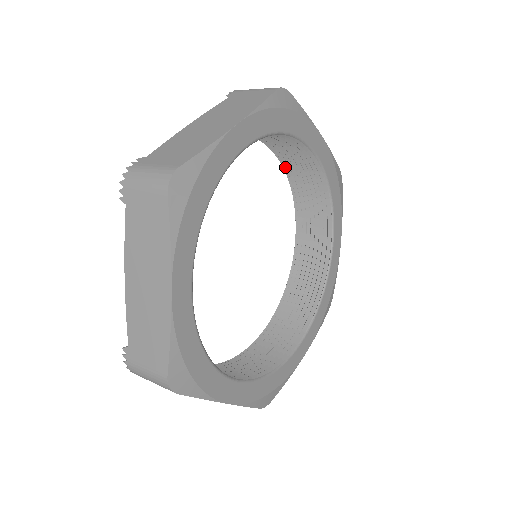
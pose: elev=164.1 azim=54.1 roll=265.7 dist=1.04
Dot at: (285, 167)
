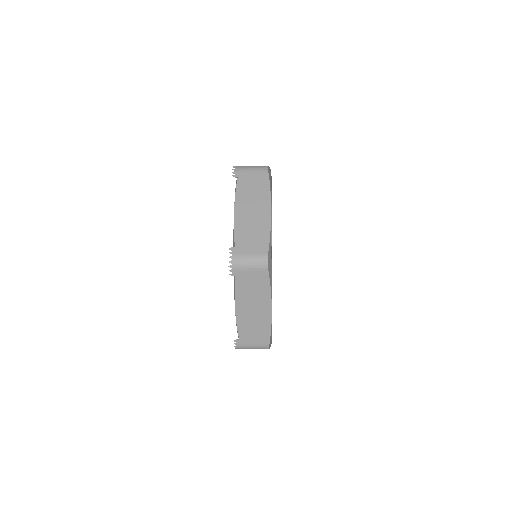
Dot at: occluded
